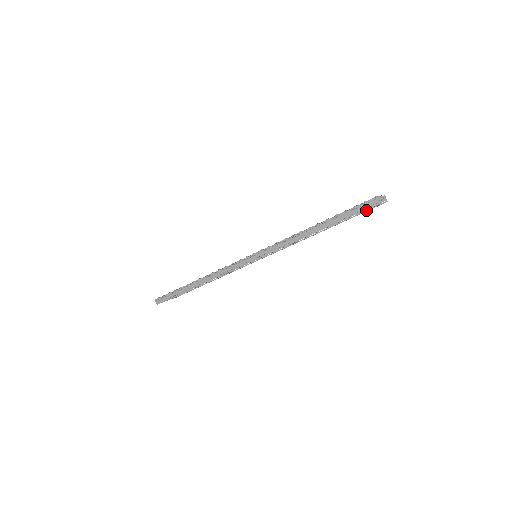
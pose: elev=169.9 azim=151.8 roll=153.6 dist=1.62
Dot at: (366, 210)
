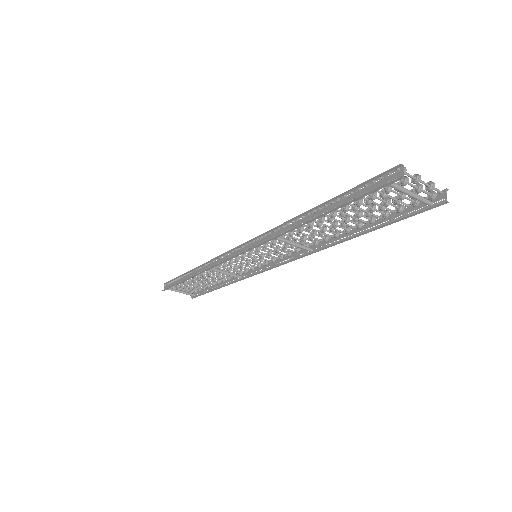
Dot at: (409, 213)
